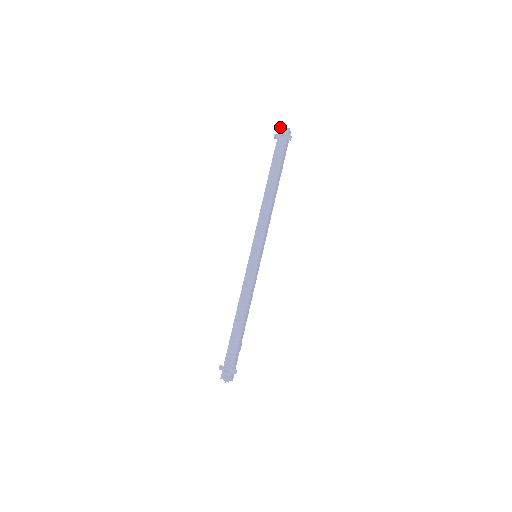
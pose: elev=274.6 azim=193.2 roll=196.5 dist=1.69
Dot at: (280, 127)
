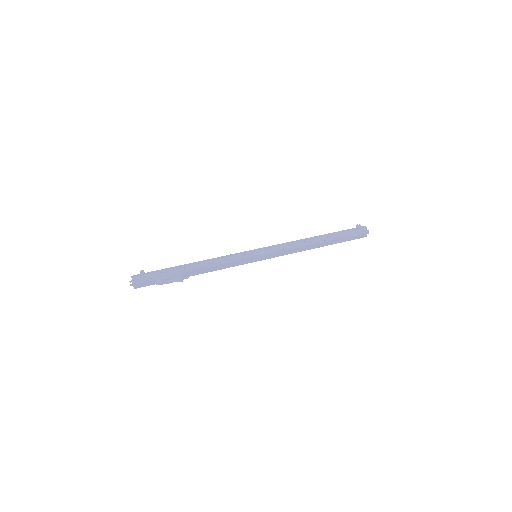
Dot at: occluded
